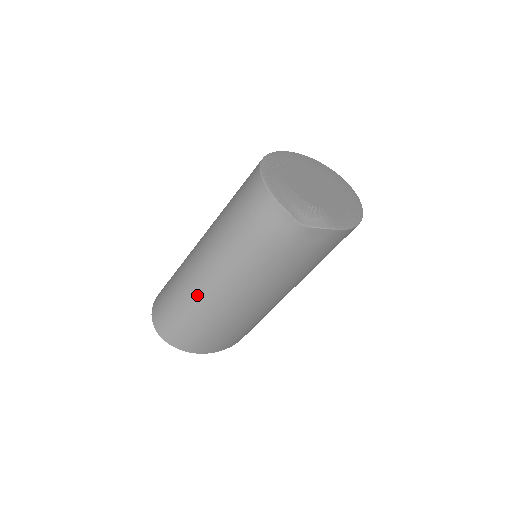
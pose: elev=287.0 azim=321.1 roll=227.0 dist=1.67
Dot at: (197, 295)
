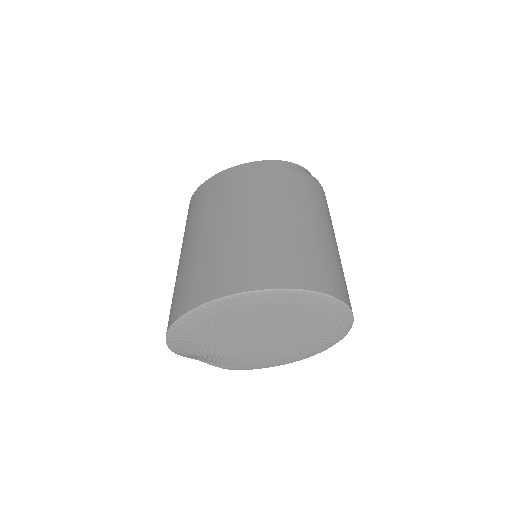
Dot at: occluded
